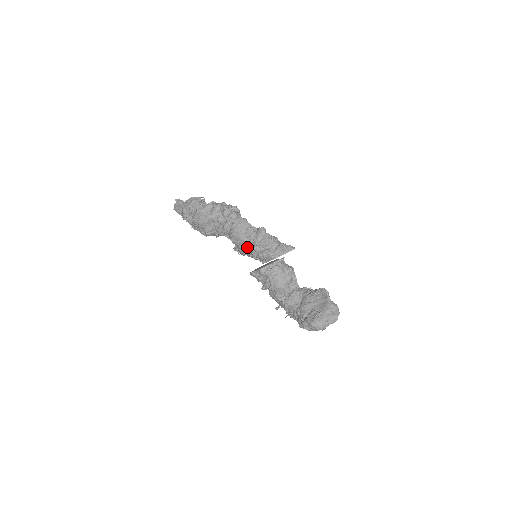
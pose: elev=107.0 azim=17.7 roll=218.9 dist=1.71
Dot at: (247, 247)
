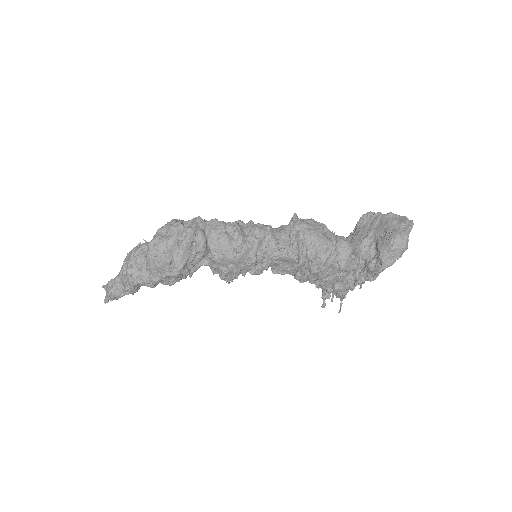
Dot at: (239, 250)
